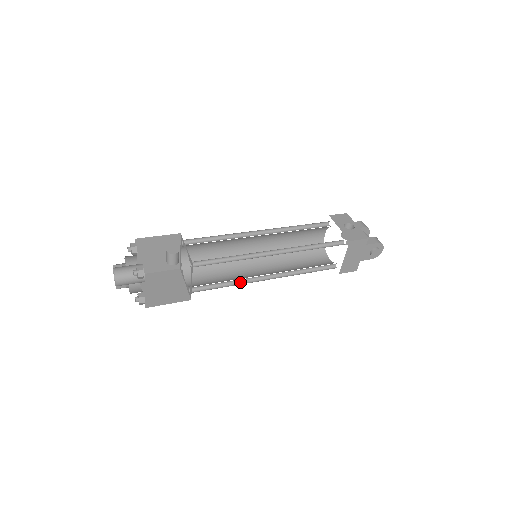
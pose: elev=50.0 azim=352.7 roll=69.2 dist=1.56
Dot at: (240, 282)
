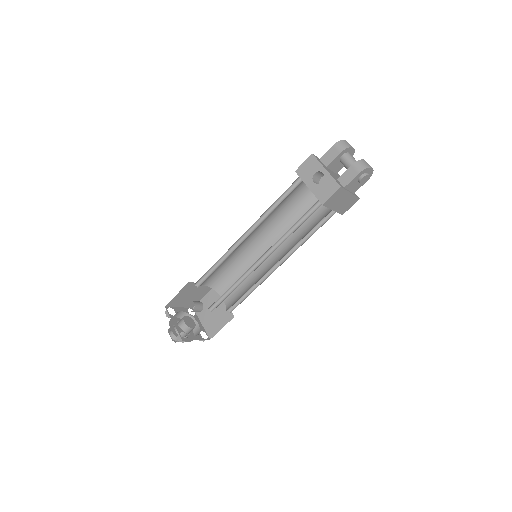
Dot at: (260, 281)
